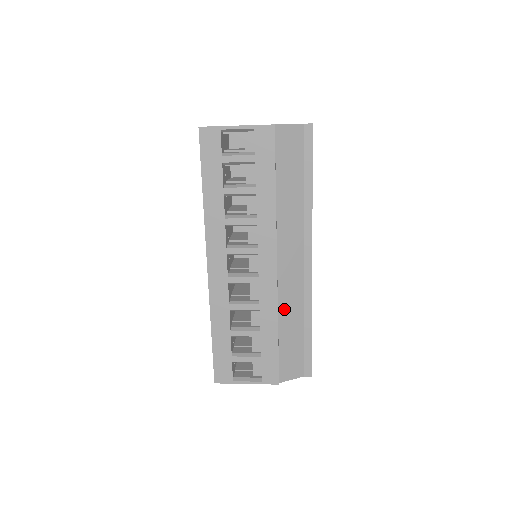
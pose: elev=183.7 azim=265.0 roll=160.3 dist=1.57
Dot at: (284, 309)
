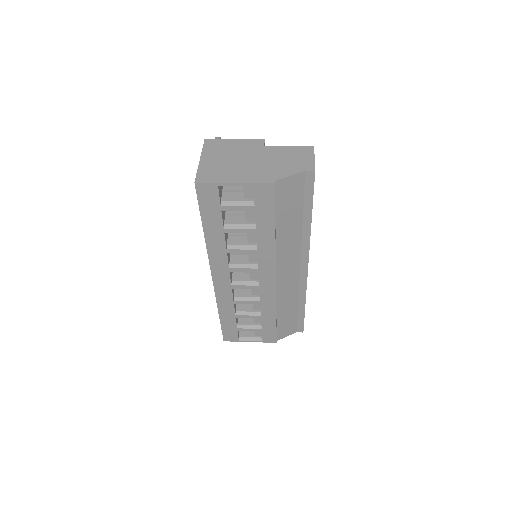
Dot at: (282, 301)
